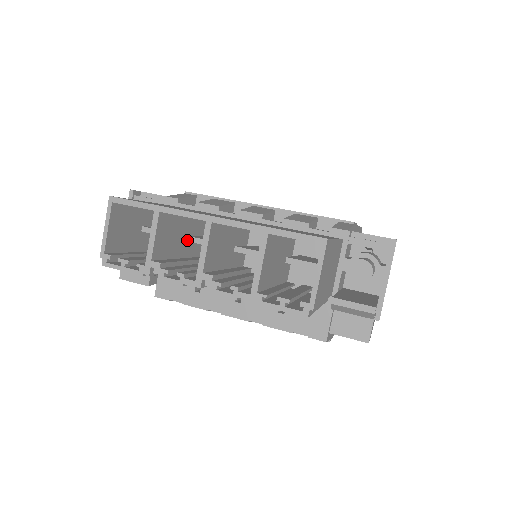
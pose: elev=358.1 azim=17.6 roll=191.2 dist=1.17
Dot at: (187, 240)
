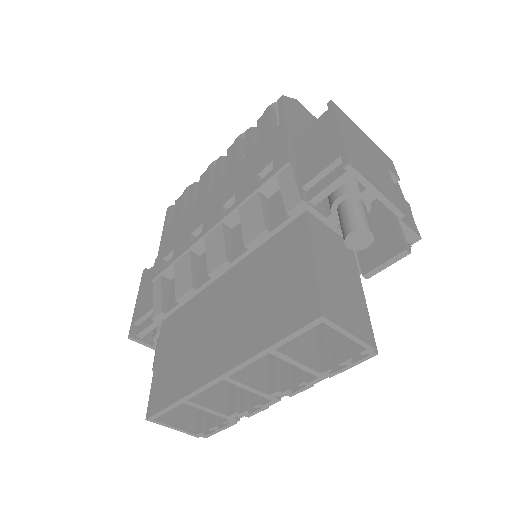
Dot at: occluded
